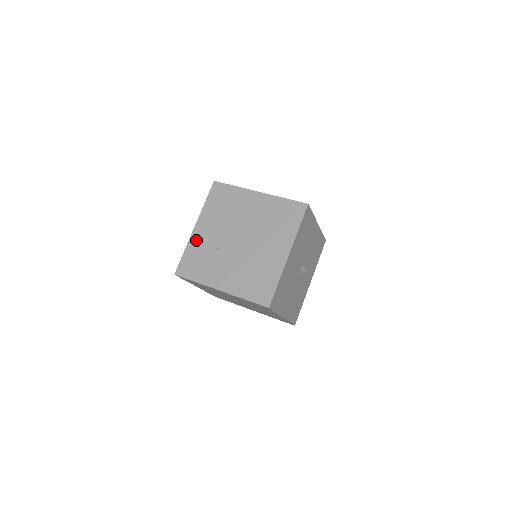
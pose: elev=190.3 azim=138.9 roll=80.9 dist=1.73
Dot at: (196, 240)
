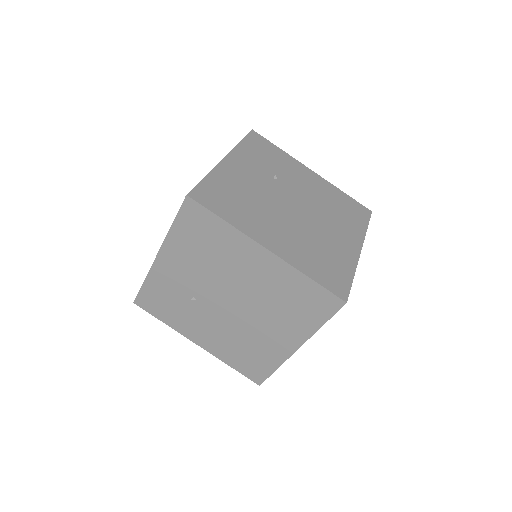
Dot at: (160, 275)
